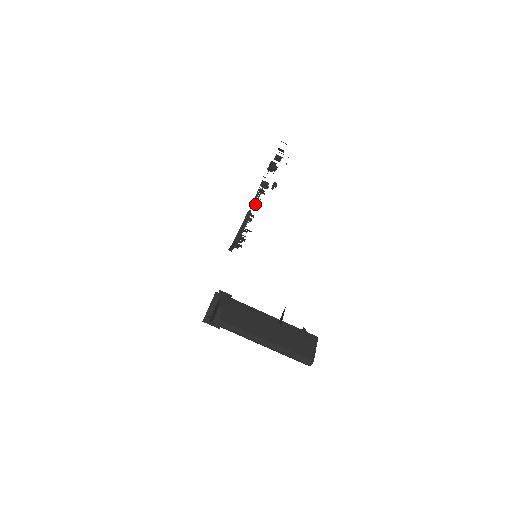
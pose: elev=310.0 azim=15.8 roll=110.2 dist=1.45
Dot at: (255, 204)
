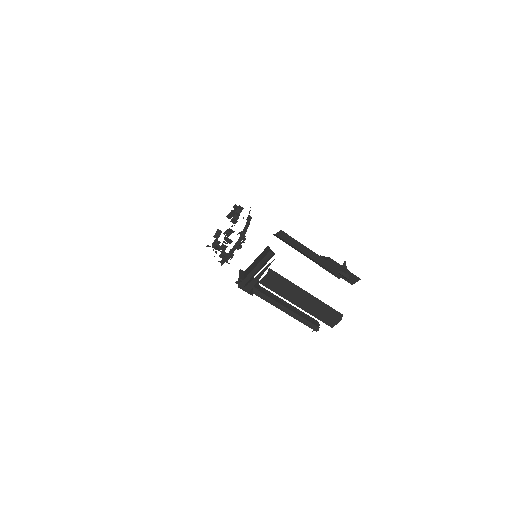
Dot at: occluded
